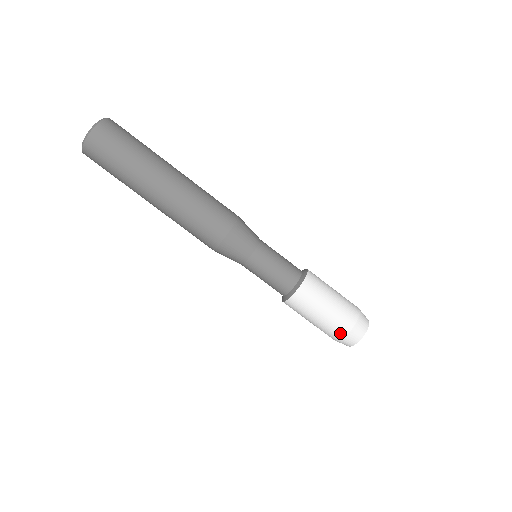
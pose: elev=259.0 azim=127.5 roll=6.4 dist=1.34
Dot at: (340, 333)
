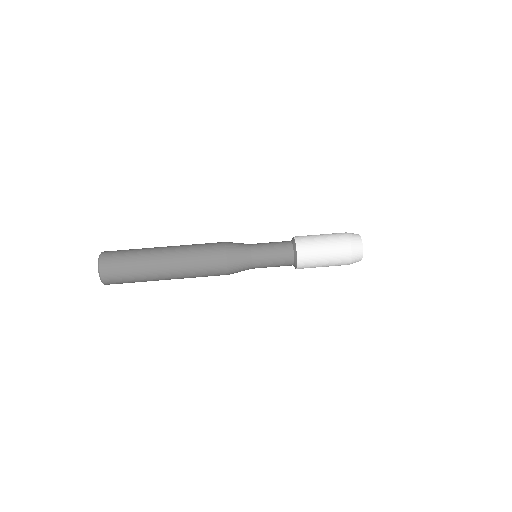
Dot at: (346, 242)
